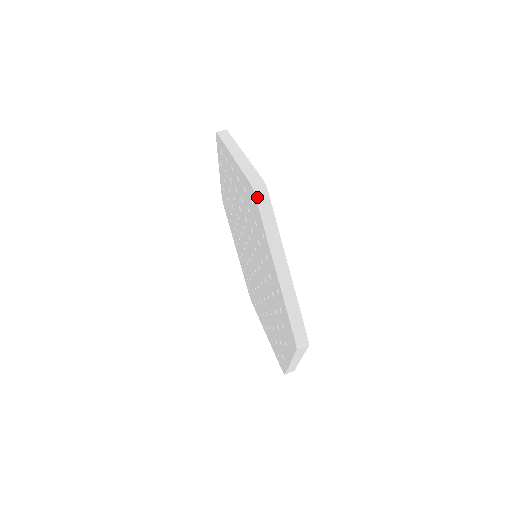
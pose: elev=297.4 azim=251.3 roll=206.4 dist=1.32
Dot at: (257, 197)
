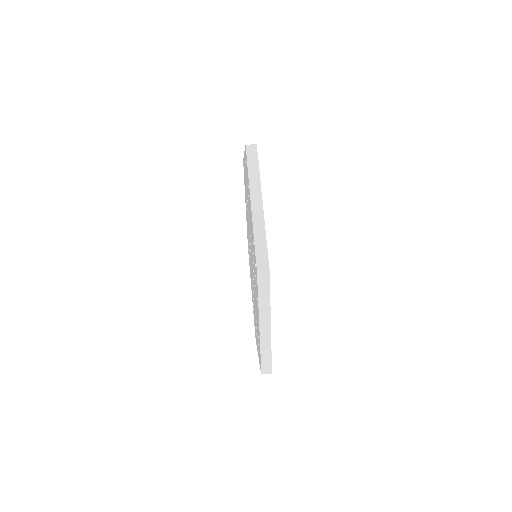
Dot at: (259, 279)
